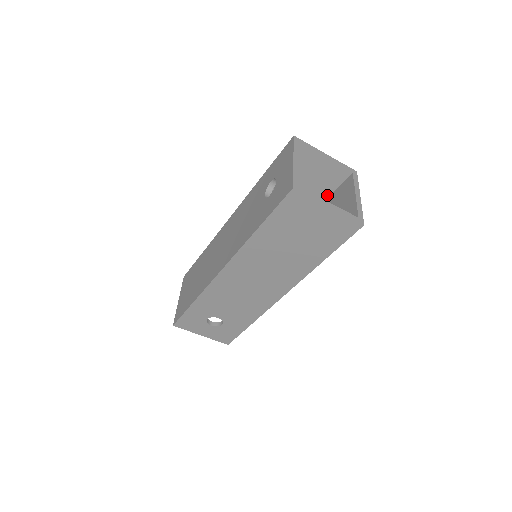
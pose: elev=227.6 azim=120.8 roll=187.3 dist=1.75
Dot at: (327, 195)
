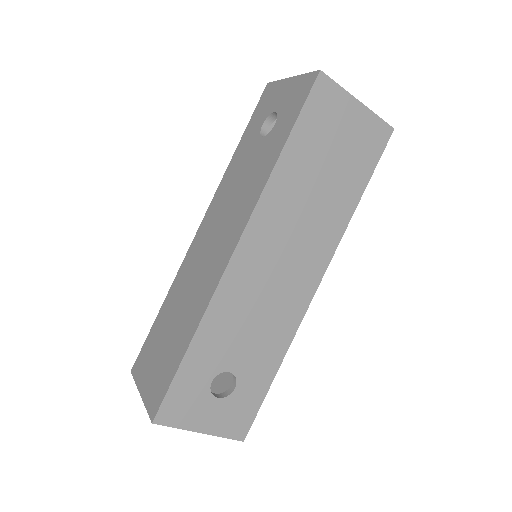
Dot at: occluded
